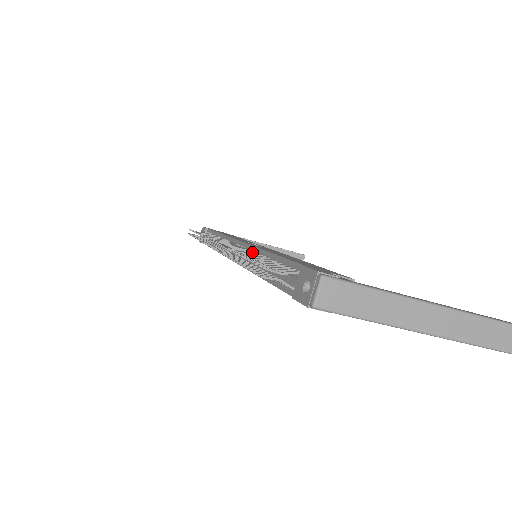
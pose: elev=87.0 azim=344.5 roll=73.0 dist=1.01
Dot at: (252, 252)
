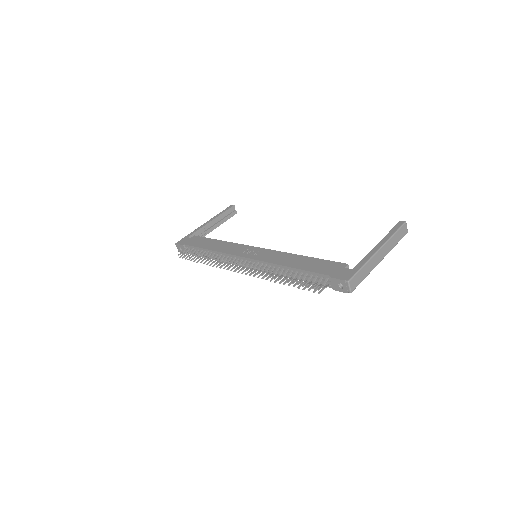
Dot at: (274, 268)
